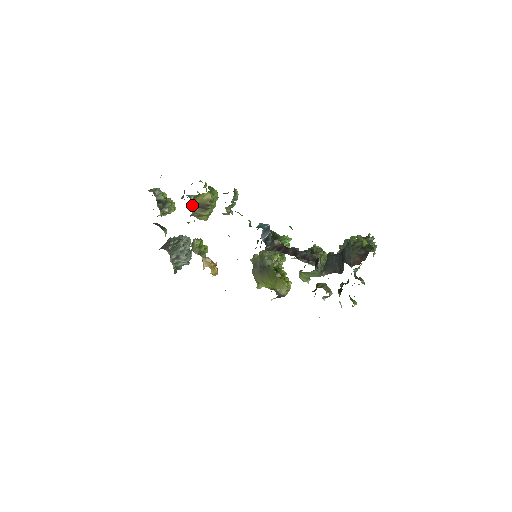
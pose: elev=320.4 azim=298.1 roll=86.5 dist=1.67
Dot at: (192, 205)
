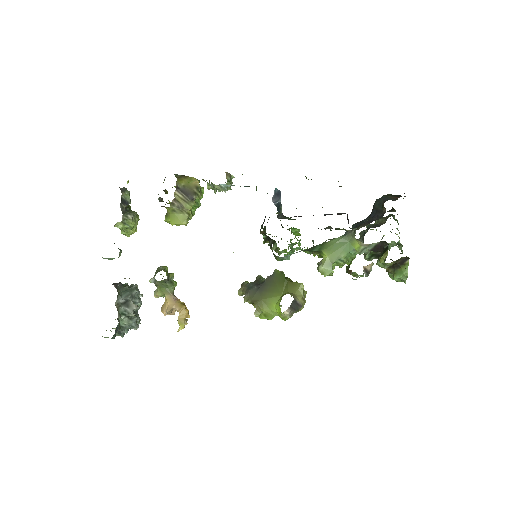
Dot at: (176, 186)
